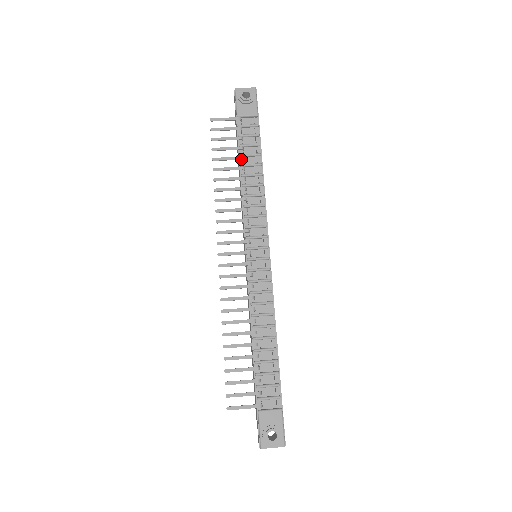
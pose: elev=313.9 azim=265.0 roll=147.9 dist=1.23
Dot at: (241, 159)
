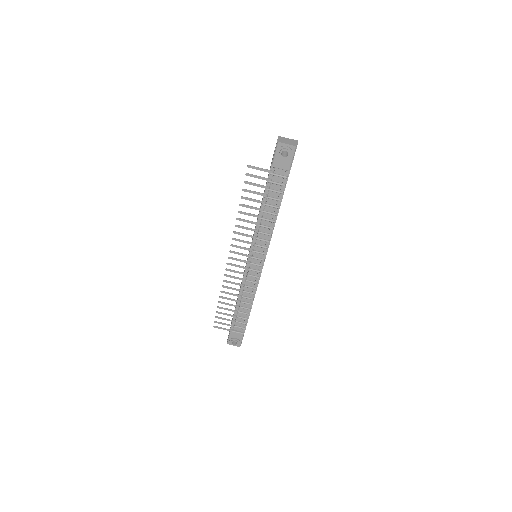
Dot at: (263, 203)
